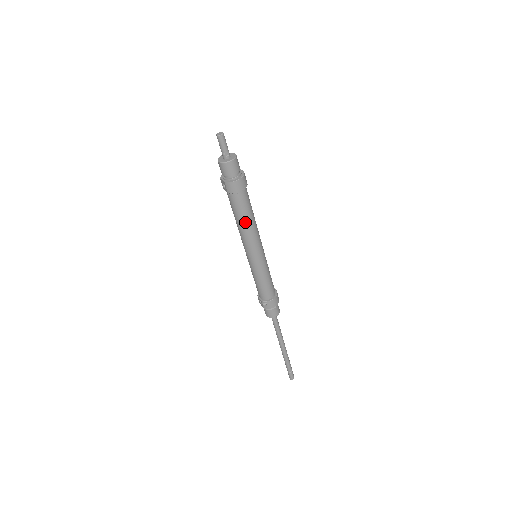
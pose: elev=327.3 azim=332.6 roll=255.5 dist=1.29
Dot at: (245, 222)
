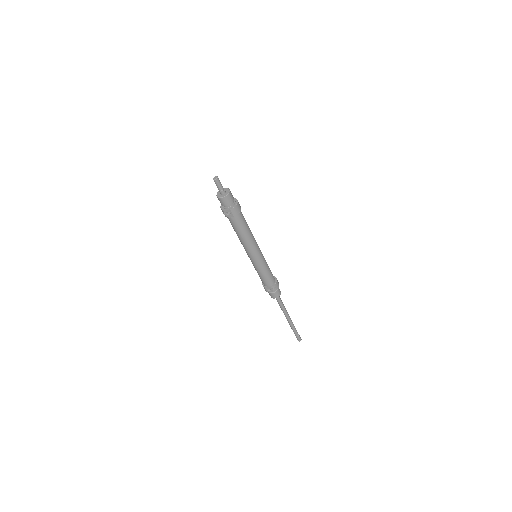
Dot at: (248, 232)
